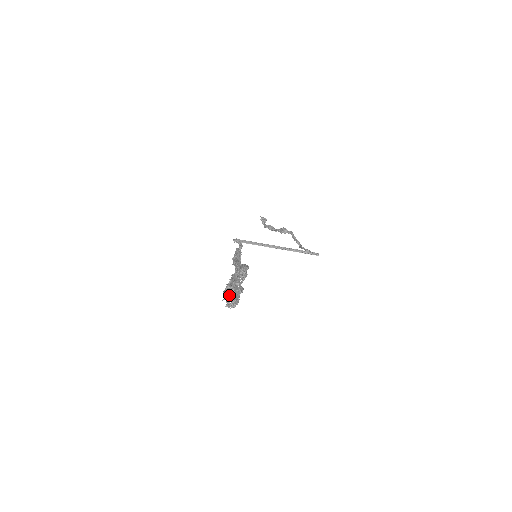
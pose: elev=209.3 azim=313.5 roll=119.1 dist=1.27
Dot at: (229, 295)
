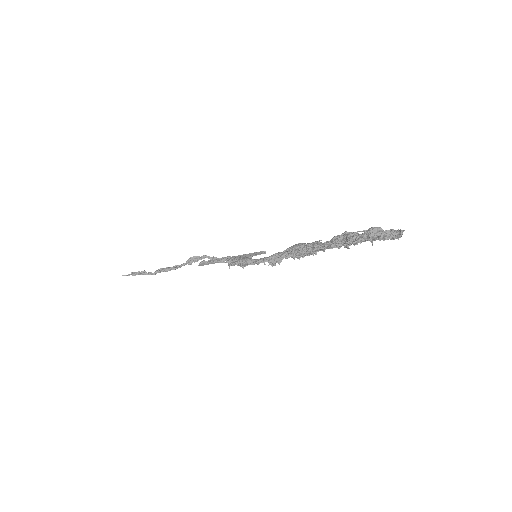
Dot at: (373, 237)
